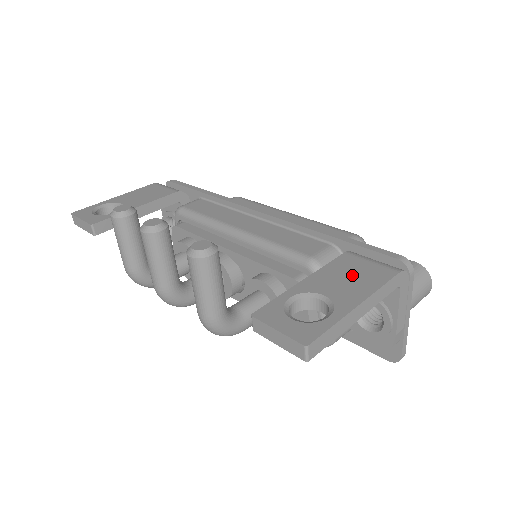
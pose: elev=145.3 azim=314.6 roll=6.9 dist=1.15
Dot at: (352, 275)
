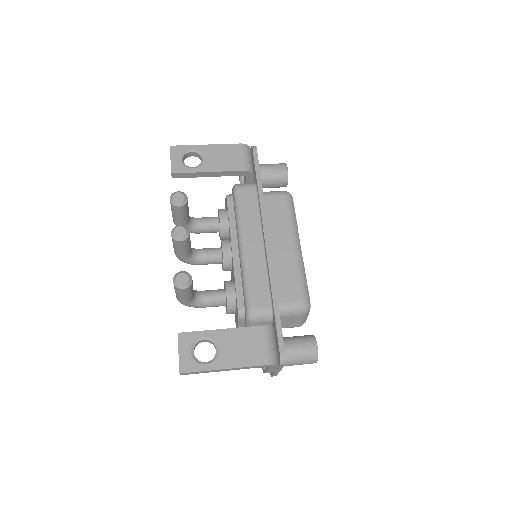
Dot at: (246, 347)
